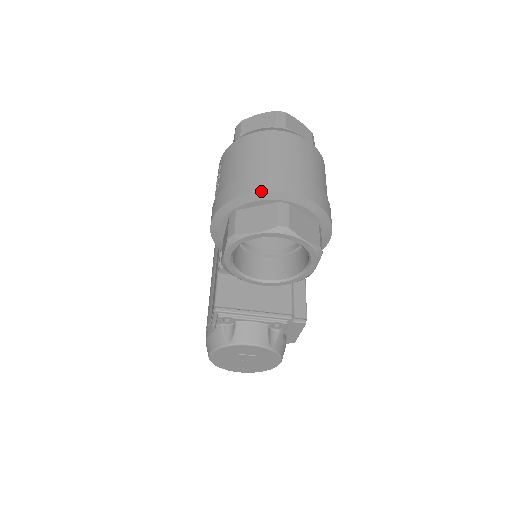
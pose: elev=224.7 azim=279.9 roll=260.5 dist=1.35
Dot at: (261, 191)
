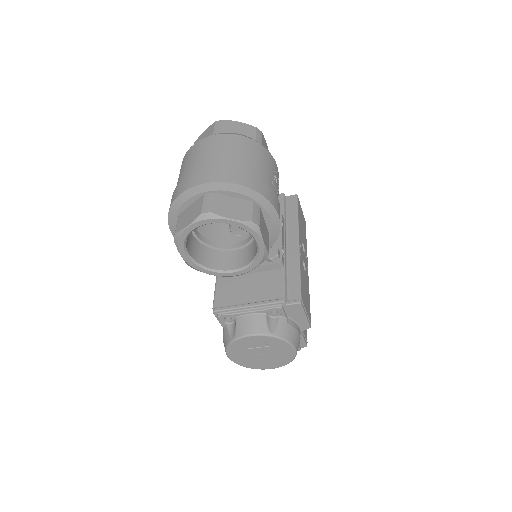
Dot at: (186, 190)
